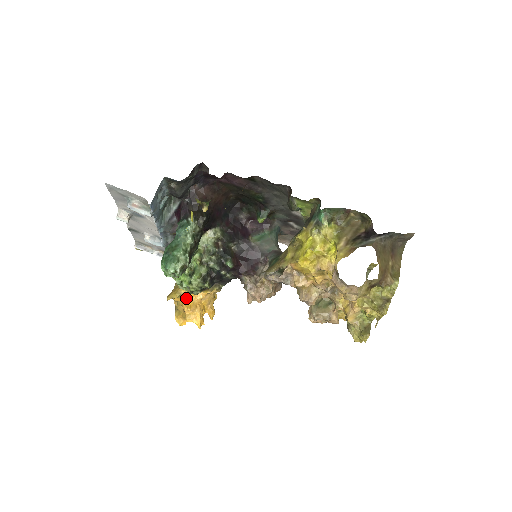
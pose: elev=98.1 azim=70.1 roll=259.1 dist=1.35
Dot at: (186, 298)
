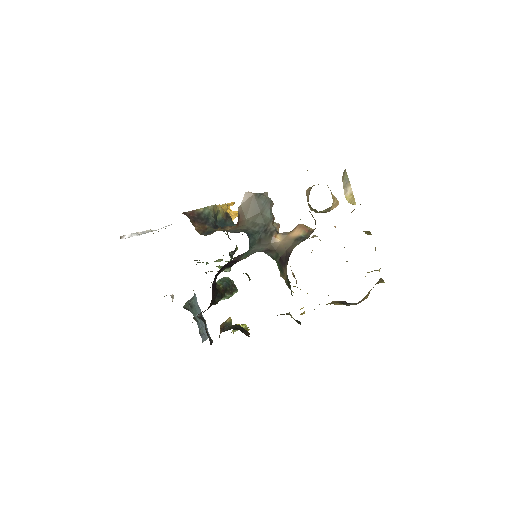
Dot at: occluded
